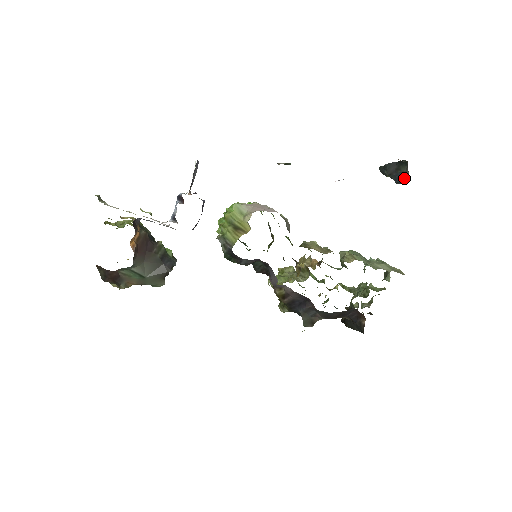
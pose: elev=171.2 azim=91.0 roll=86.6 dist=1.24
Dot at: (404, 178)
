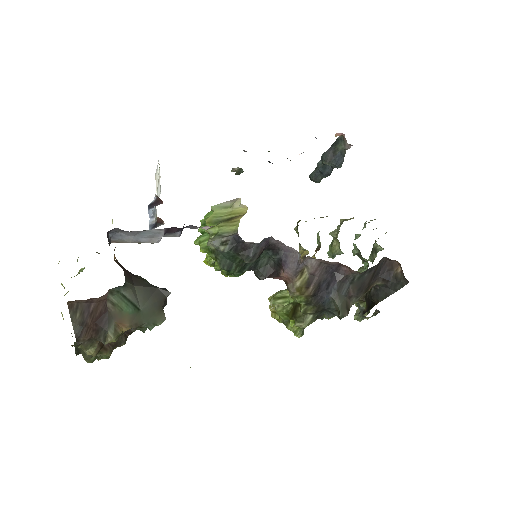
Dot at: (344, 155)
